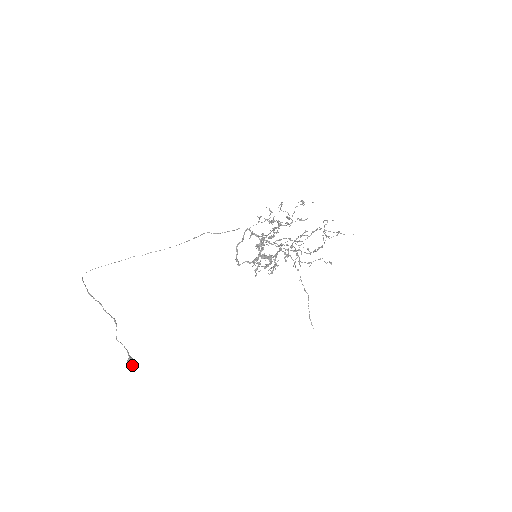
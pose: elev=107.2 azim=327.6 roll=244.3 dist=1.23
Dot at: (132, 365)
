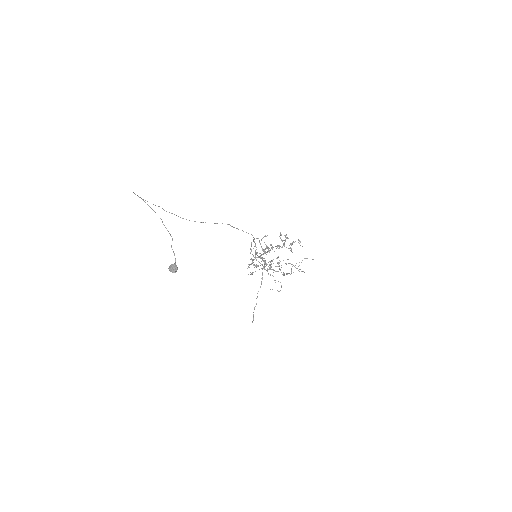
Dot at: (177, 269)
